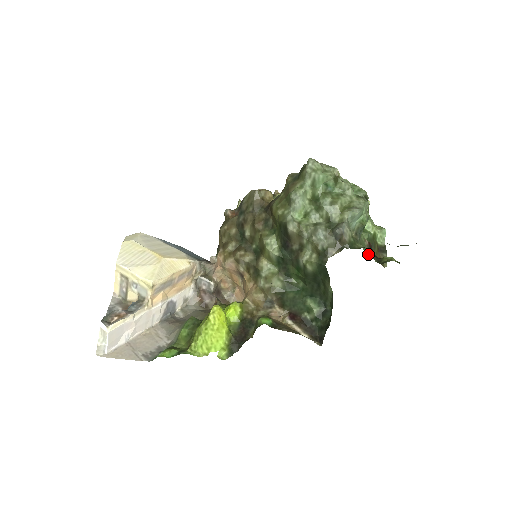
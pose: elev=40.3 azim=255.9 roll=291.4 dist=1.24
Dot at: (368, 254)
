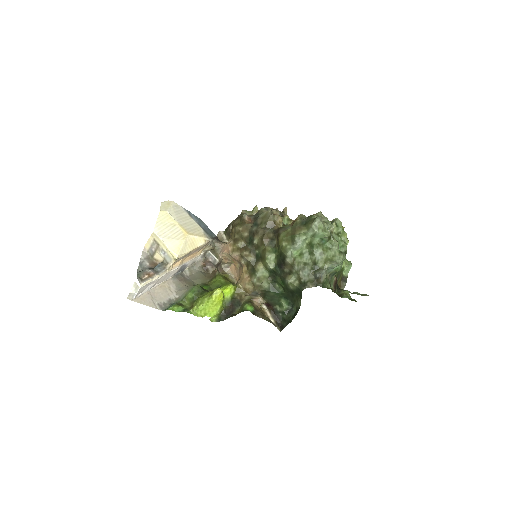
Dot at: (333, 288)
